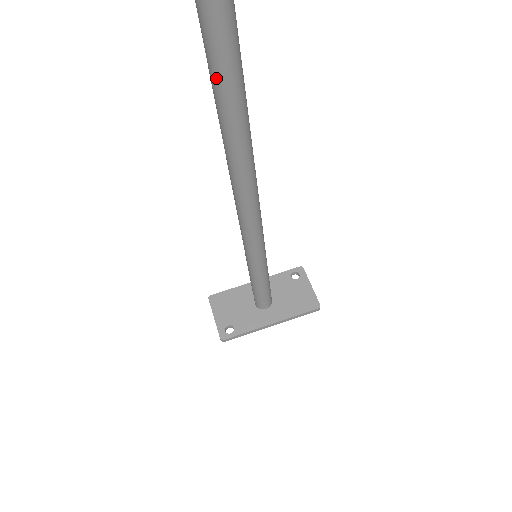
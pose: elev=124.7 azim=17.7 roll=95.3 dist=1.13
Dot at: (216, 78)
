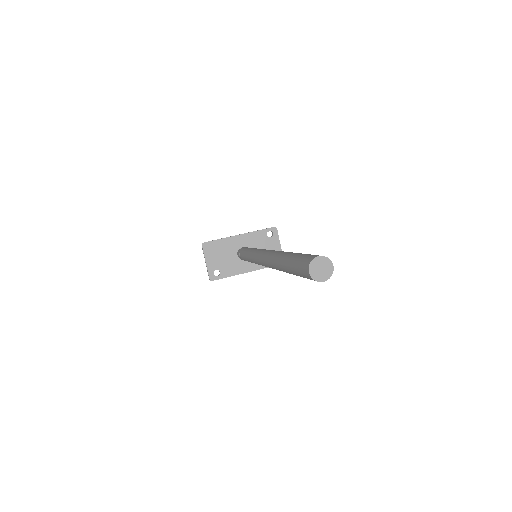
Dot at: (294, 274)
